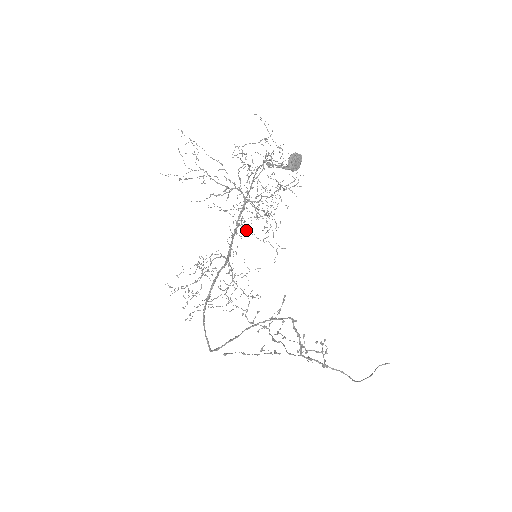
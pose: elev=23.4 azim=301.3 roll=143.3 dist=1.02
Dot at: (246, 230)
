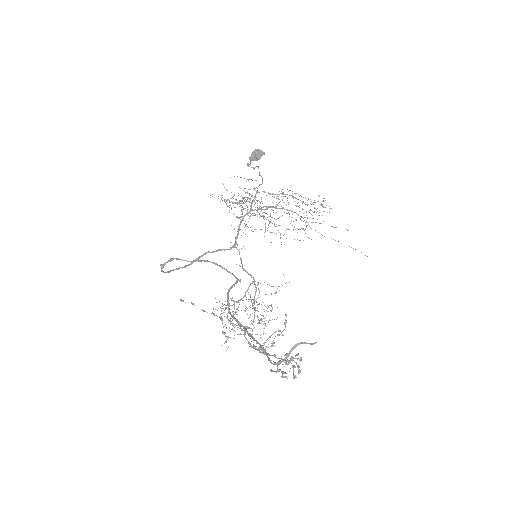
Dot at: (236, 216)
